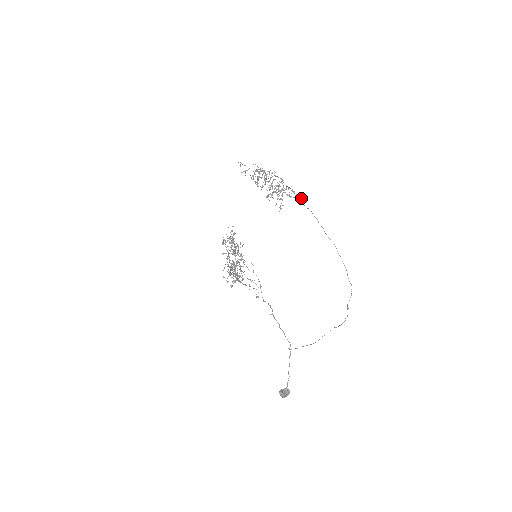
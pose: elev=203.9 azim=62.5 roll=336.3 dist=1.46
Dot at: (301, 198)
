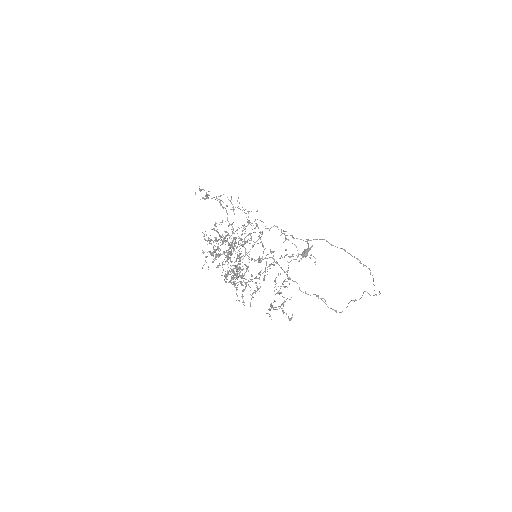
Dot at: occluded
